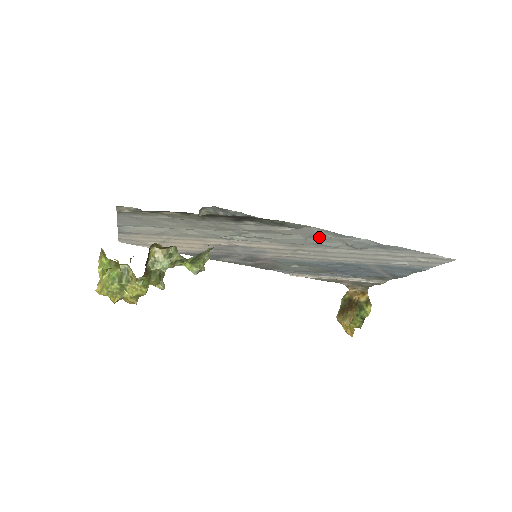
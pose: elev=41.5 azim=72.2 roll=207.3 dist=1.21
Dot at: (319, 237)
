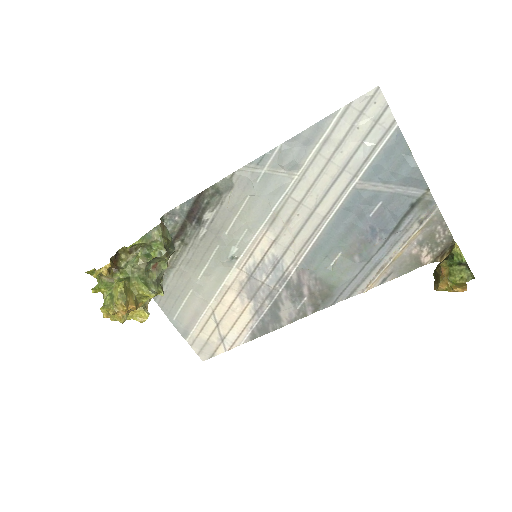
Dot at: (260, 182)
